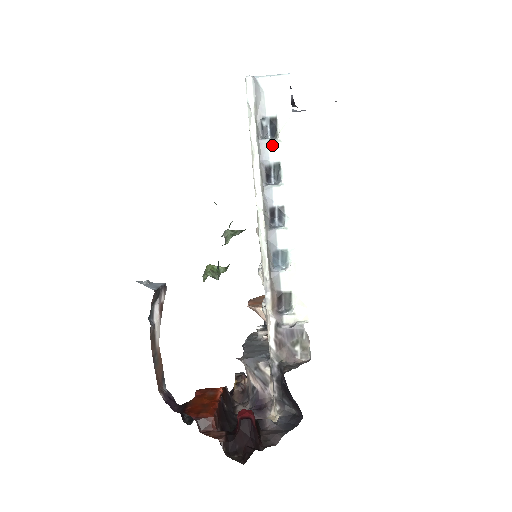
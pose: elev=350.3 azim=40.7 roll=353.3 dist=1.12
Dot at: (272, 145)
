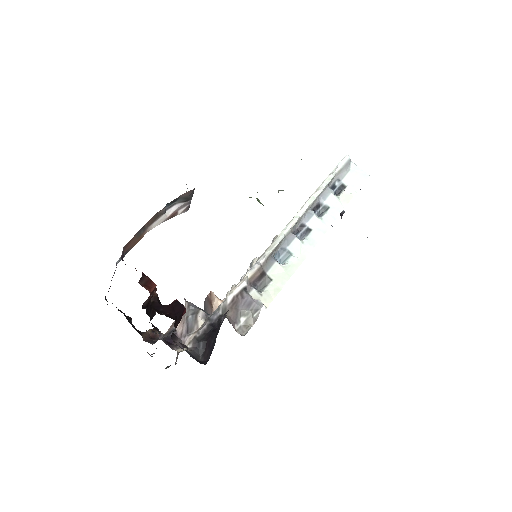
Dot at: (333, 195)
